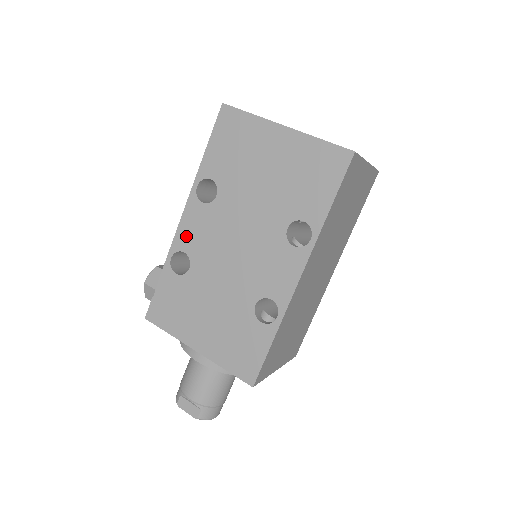
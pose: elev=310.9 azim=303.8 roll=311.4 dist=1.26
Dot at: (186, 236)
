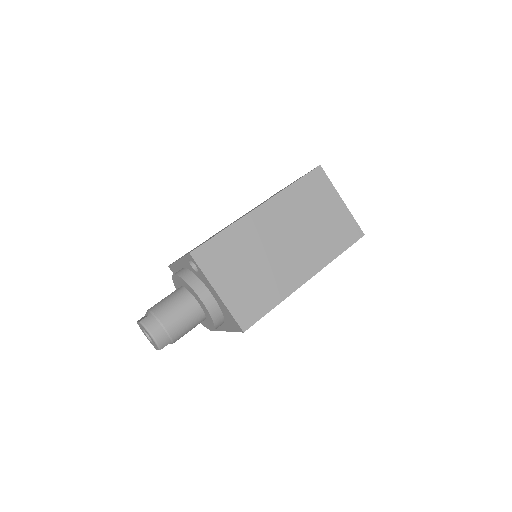
Dot at: occluded
